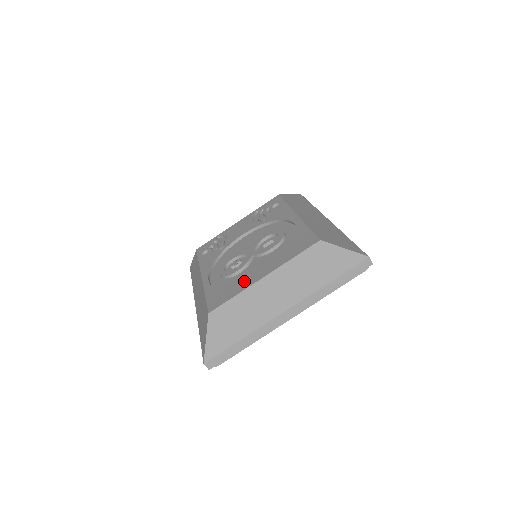
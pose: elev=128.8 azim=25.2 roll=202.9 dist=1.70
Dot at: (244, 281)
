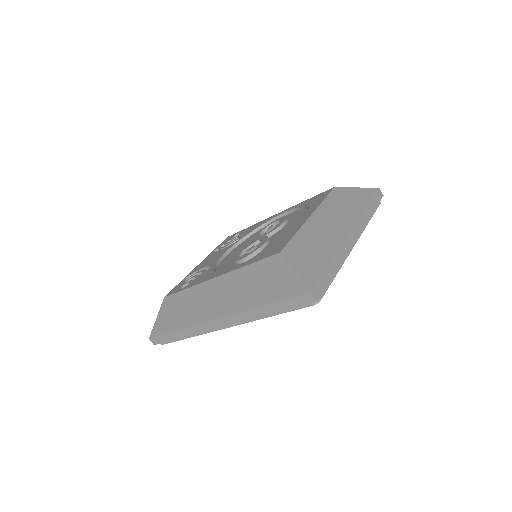
Dot at: occluded
